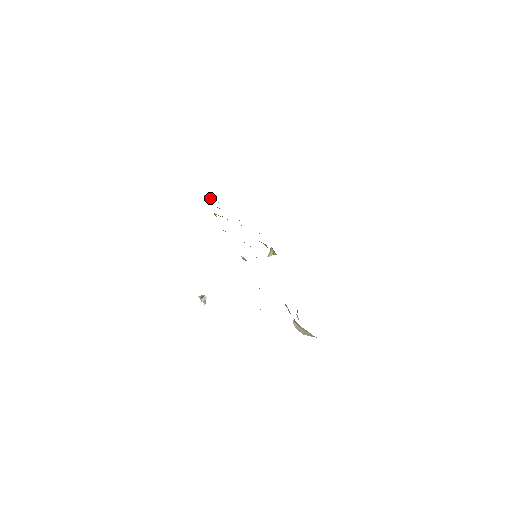
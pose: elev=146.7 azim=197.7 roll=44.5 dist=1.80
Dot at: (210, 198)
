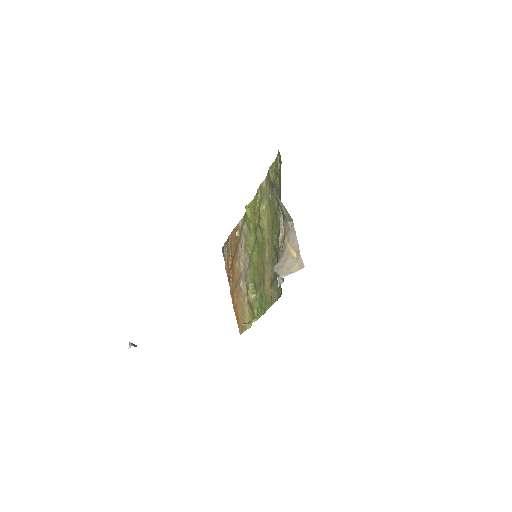
Dot at: (226, 257)
